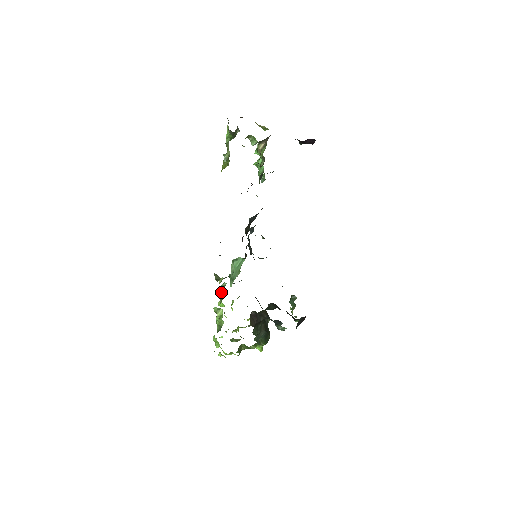
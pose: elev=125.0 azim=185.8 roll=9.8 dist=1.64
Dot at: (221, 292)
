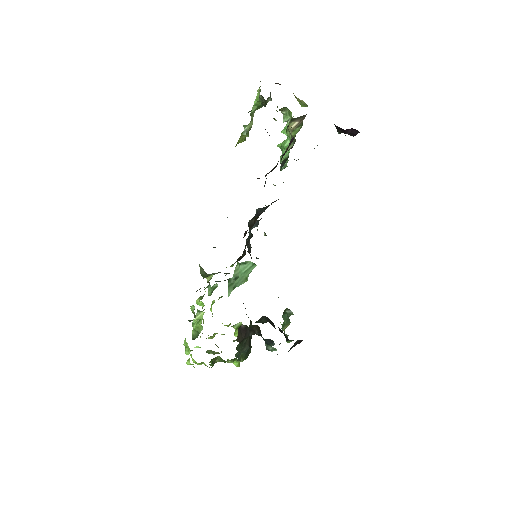
Dot at: (208, 293)
